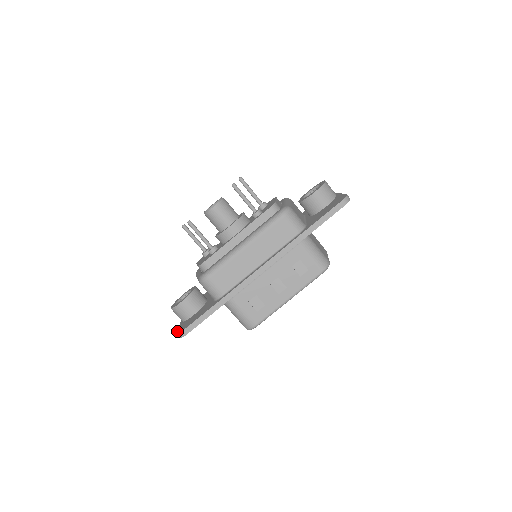
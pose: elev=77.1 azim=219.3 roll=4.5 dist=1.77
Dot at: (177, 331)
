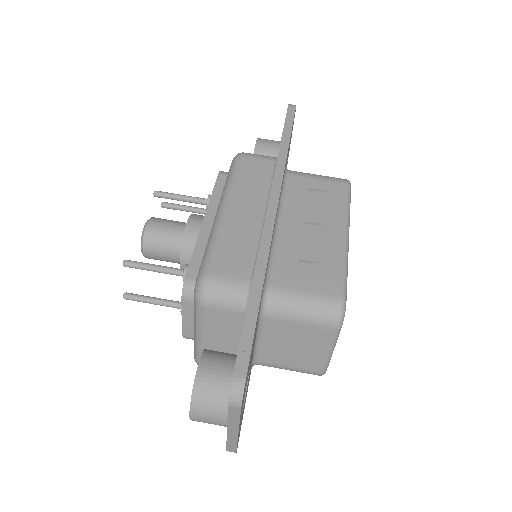
Dot at: occluded
